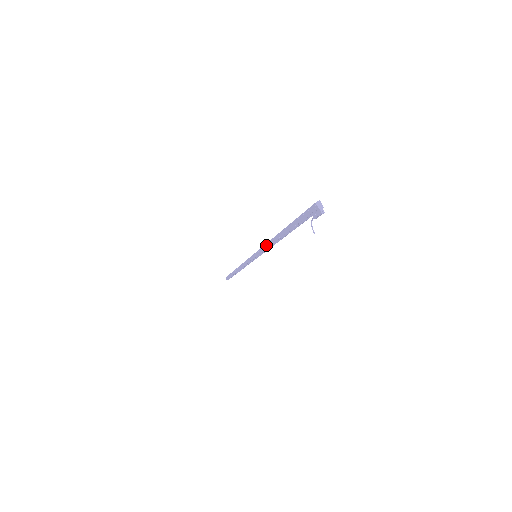
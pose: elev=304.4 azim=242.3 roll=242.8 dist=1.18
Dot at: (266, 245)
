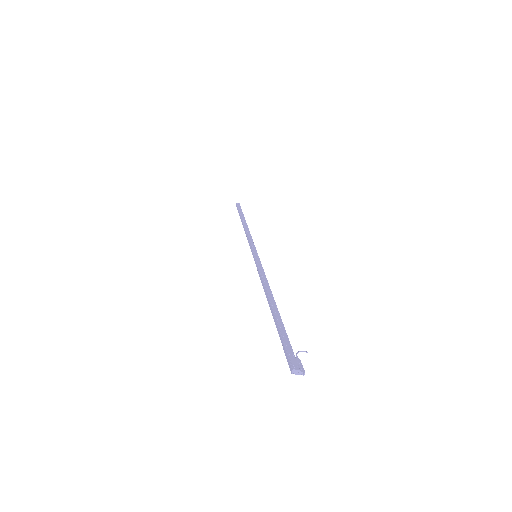
Dot at: (261, 280)
